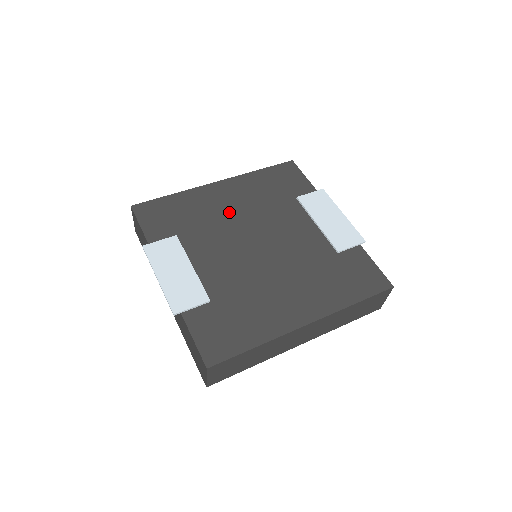
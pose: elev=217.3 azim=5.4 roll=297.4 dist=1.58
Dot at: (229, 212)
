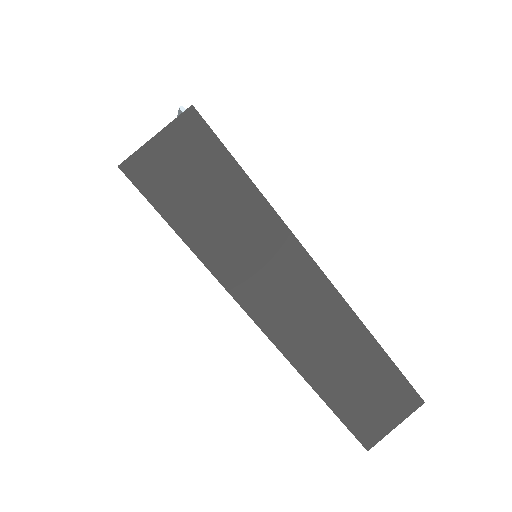
Dot at: occluded
